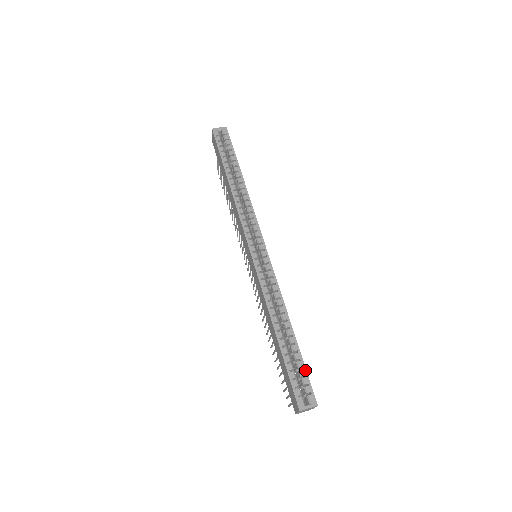
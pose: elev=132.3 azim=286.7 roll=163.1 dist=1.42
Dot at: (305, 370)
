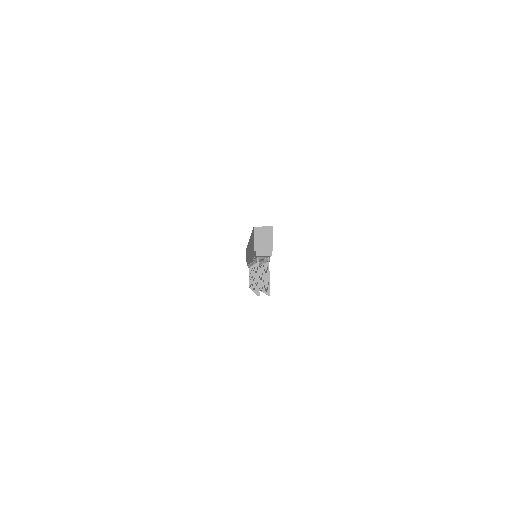
Dot at: occluded
